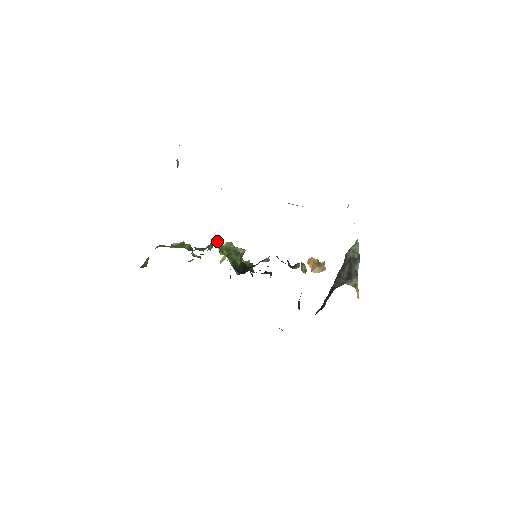
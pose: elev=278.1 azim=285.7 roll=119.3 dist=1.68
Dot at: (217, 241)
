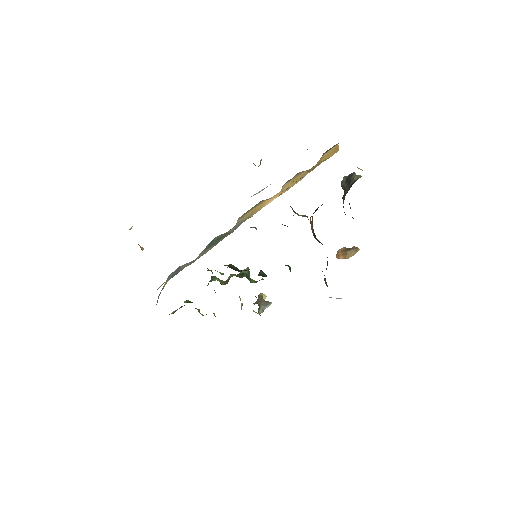
Dot at: (207, 270)
